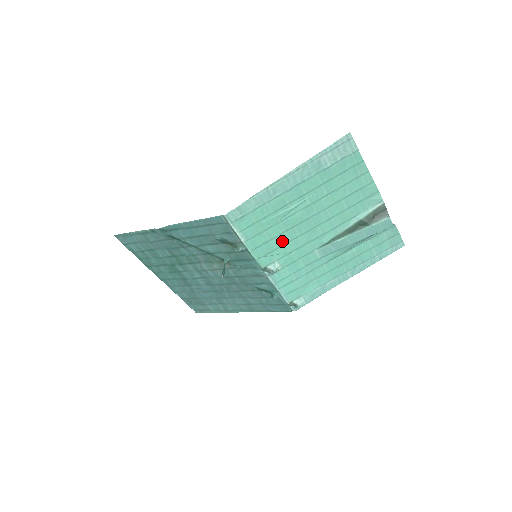
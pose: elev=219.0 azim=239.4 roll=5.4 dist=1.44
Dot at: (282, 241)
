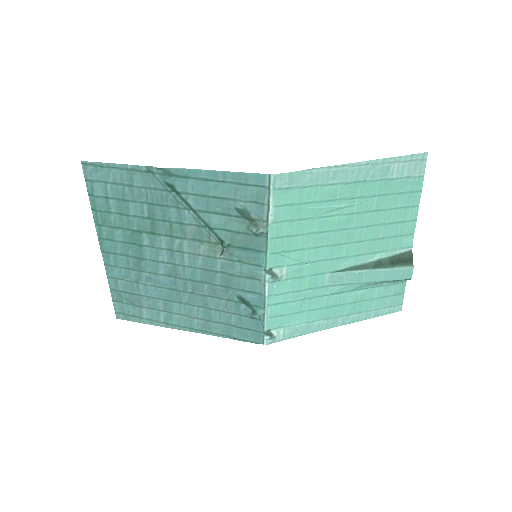
Dot at: (305, 243)
